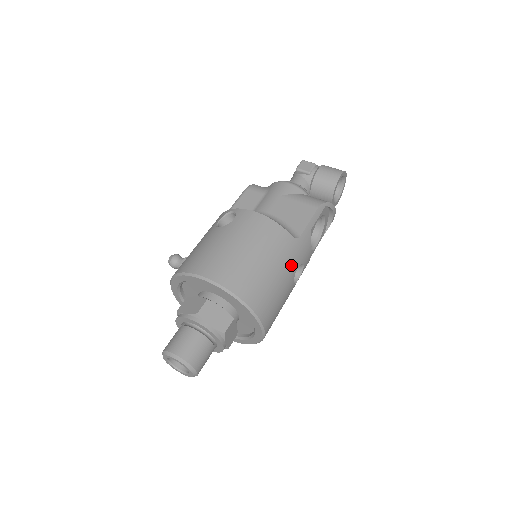
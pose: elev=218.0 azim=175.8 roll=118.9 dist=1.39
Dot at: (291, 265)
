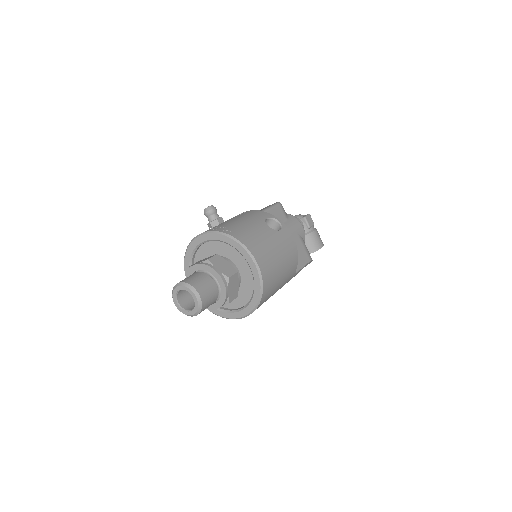
Dot at: occluded
